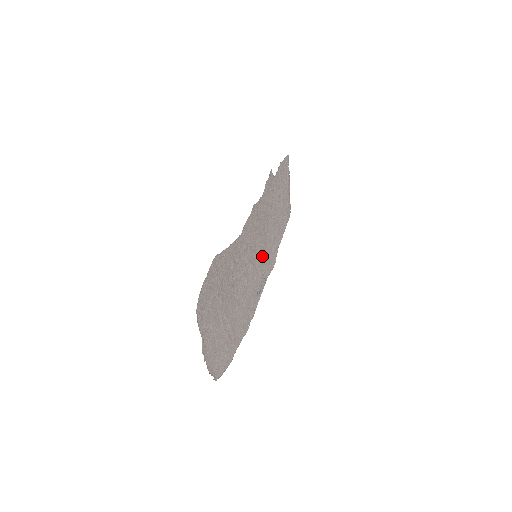
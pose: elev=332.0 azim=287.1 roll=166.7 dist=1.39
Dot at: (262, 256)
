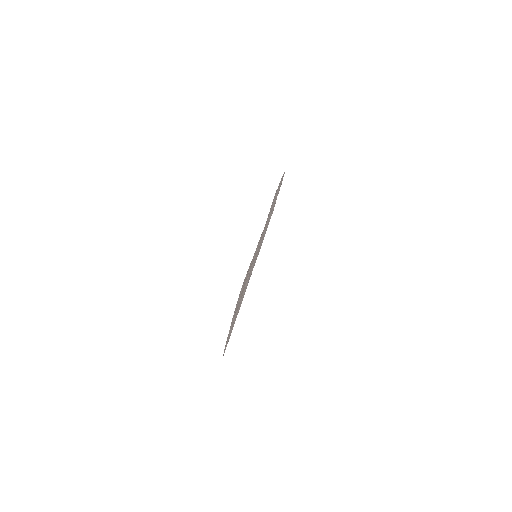
Dot at: (257, 253)
